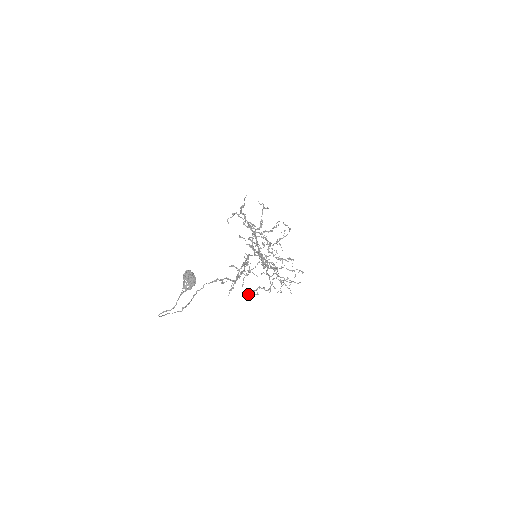
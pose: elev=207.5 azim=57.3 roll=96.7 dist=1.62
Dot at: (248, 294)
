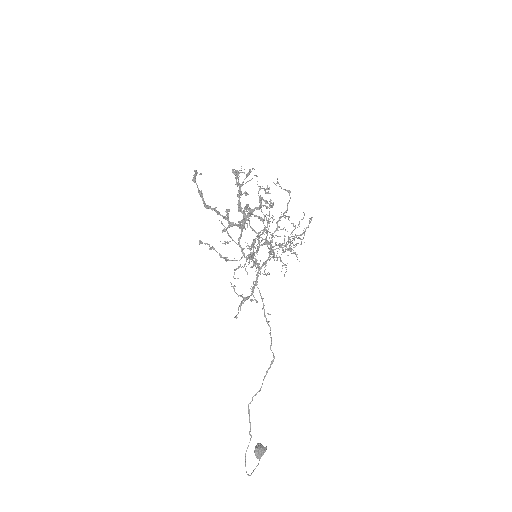
Dot at: occluded
